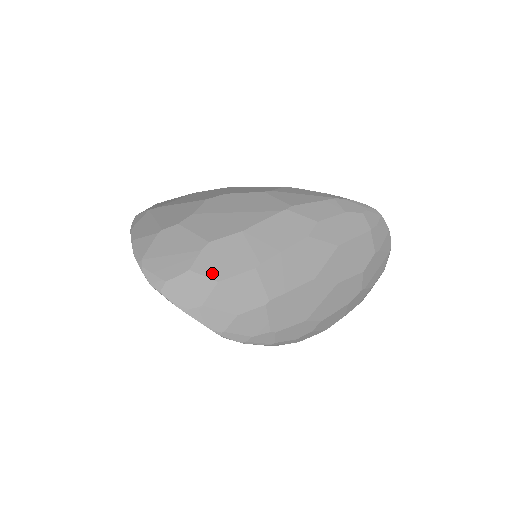
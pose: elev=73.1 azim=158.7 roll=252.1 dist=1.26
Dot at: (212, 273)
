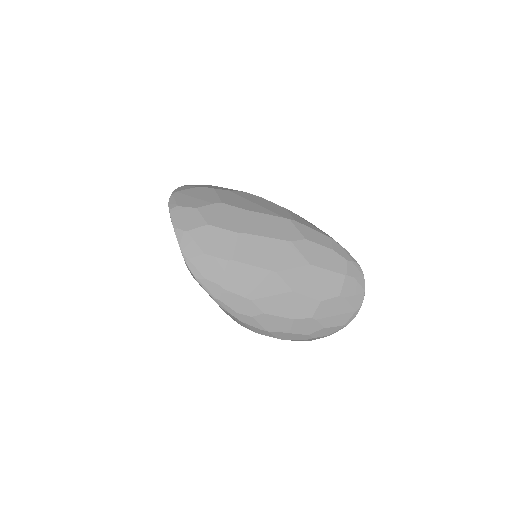
Dot at: (208, 218)
